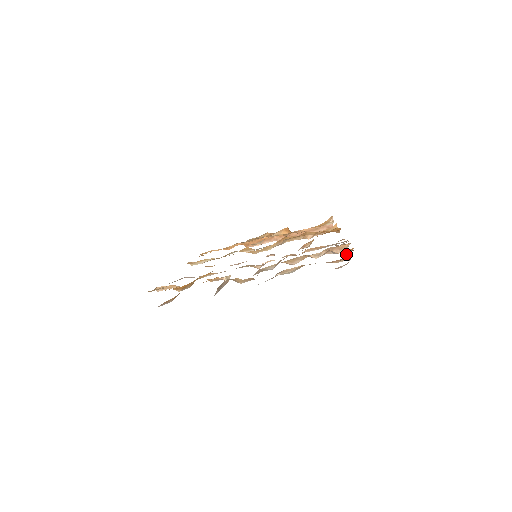
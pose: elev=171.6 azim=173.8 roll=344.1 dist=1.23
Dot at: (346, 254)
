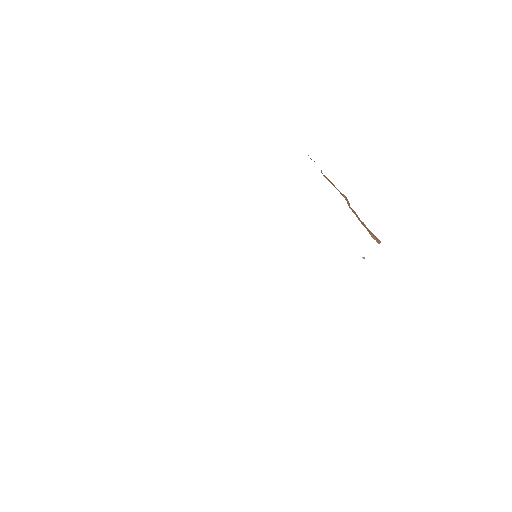
Dot at: occluded
